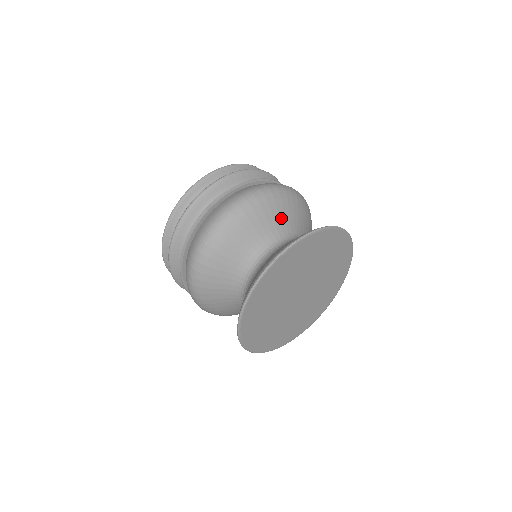
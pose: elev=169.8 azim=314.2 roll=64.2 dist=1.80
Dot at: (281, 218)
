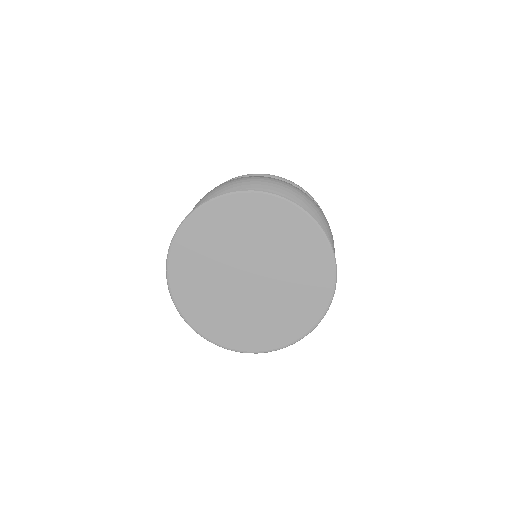
Dot at: occluded
